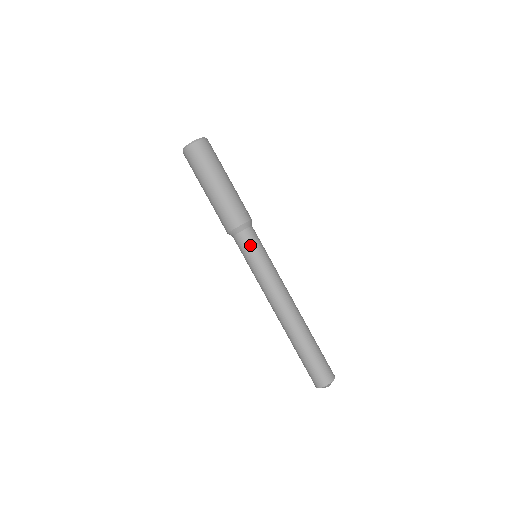
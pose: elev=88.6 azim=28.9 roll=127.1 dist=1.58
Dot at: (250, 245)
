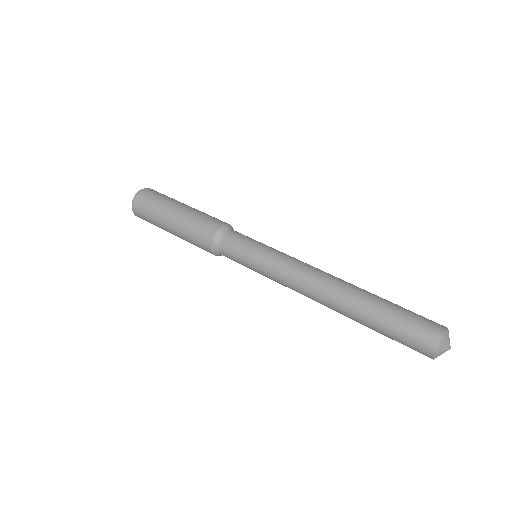
Dot at: (244, 238)
